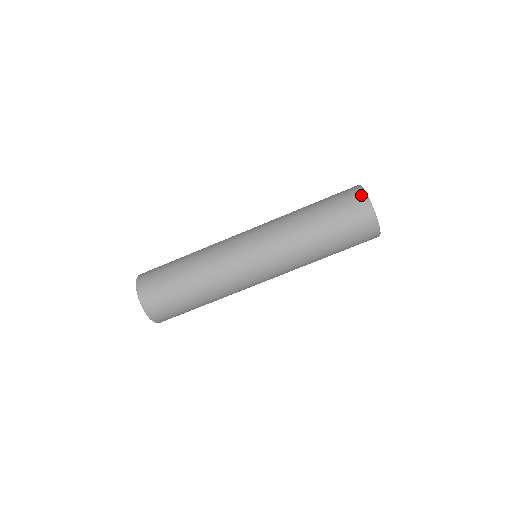
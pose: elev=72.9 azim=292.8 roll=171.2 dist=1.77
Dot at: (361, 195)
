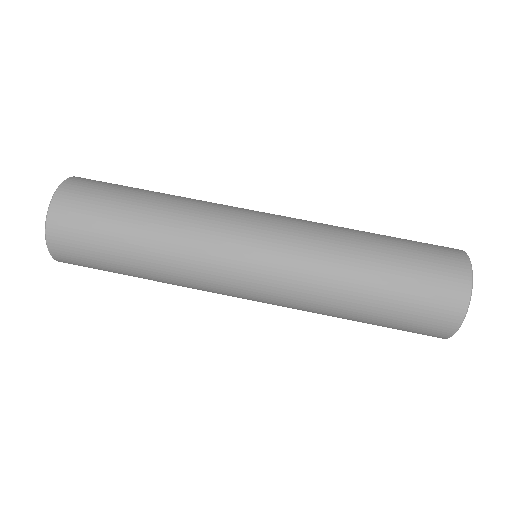
Dot at: occluded
